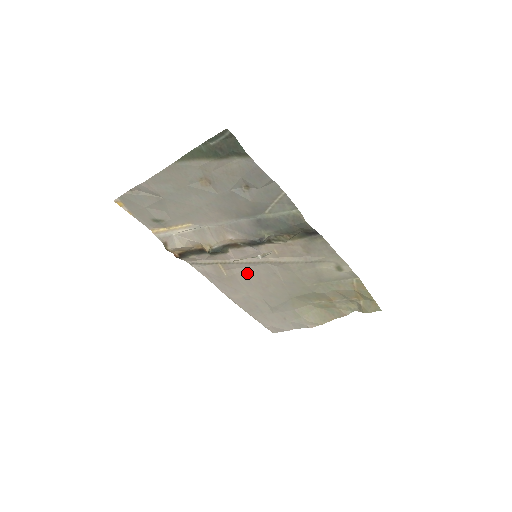
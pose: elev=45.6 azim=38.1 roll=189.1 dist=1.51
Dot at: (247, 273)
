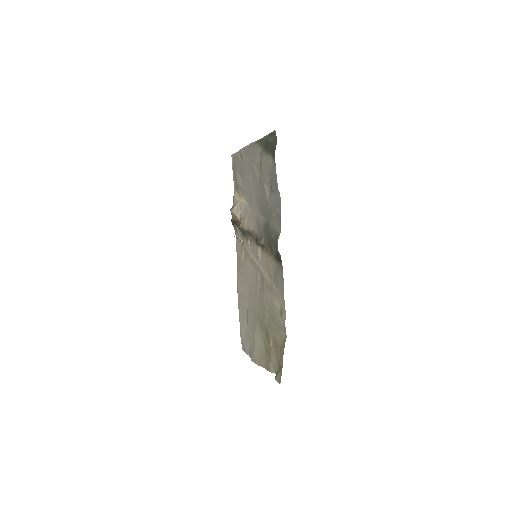
Dot at: (250, 269)
